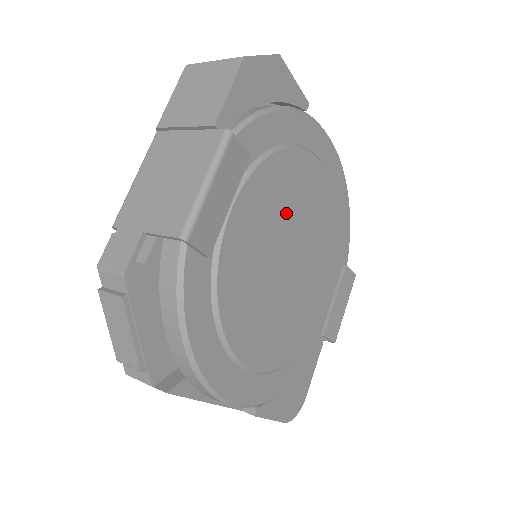
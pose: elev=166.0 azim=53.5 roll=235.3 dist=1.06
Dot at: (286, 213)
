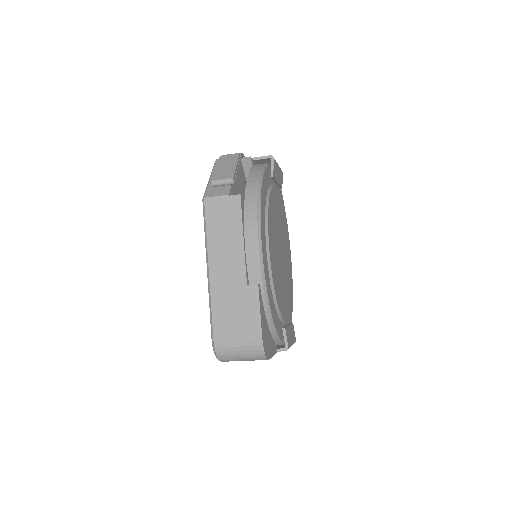
Dot at: (283, 234)
